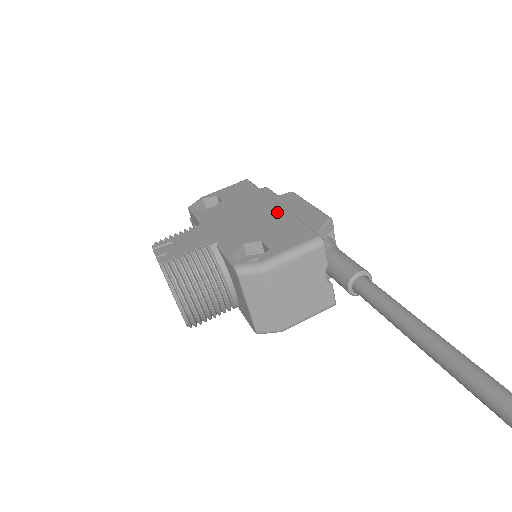
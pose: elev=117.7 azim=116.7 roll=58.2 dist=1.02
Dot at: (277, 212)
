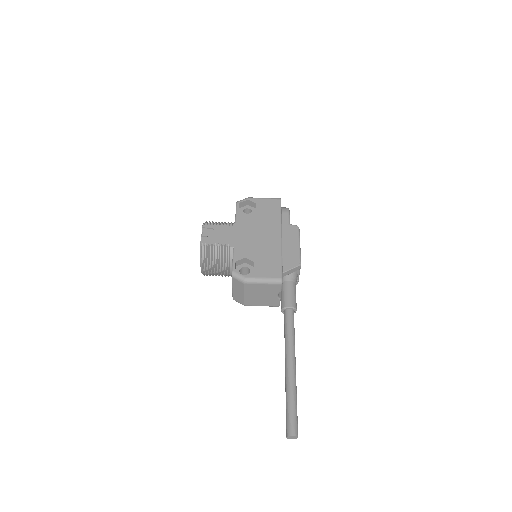
Dot at: (276, 244)
